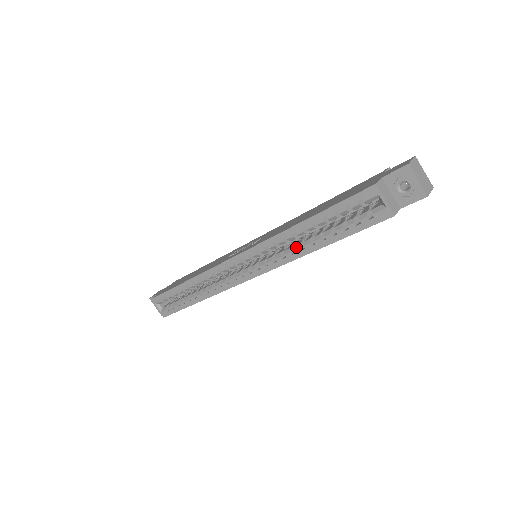
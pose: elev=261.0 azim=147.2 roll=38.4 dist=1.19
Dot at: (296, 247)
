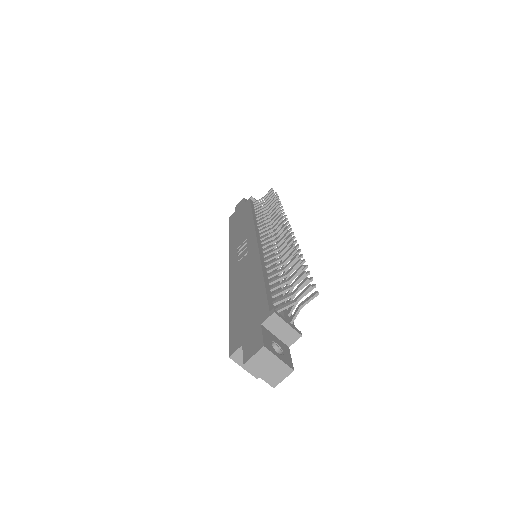
Dot at: occluded
